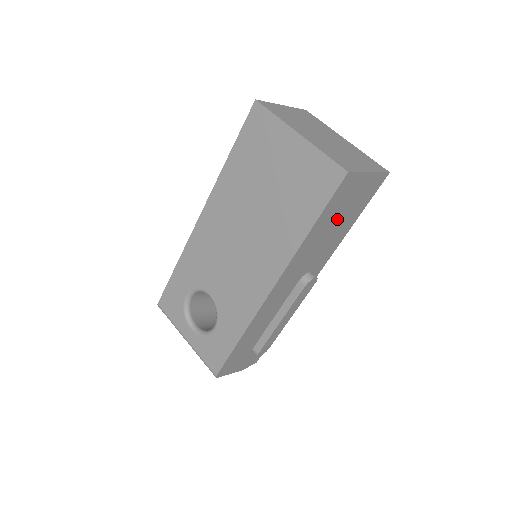
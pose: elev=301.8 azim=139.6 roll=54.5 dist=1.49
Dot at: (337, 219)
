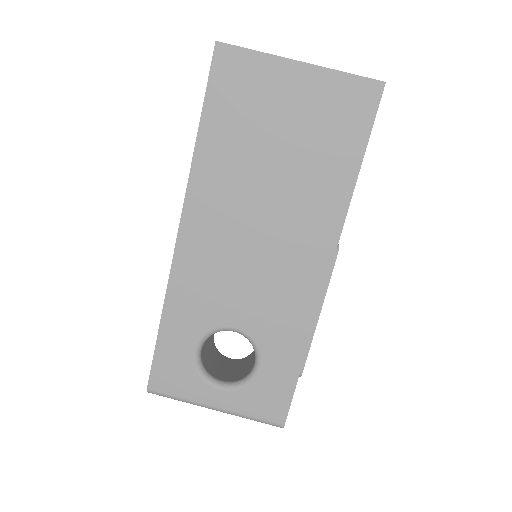
Dot at: occluded
